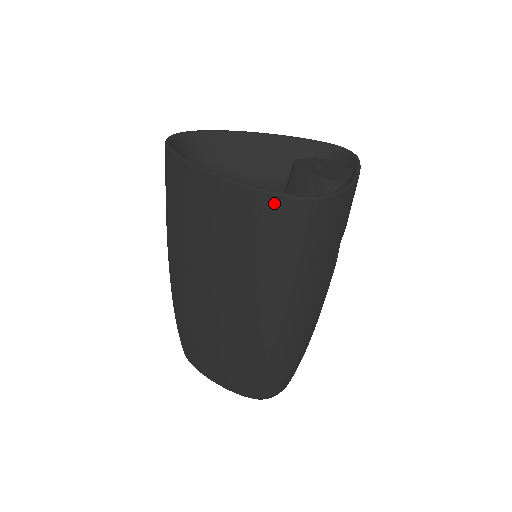
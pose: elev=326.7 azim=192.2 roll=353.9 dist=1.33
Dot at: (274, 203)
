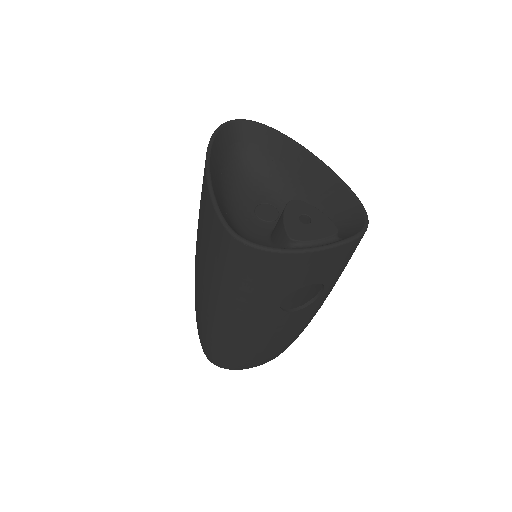
Dot at: (216, 221)
